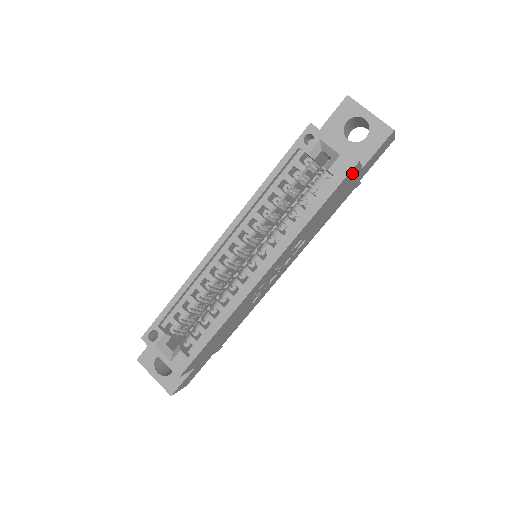
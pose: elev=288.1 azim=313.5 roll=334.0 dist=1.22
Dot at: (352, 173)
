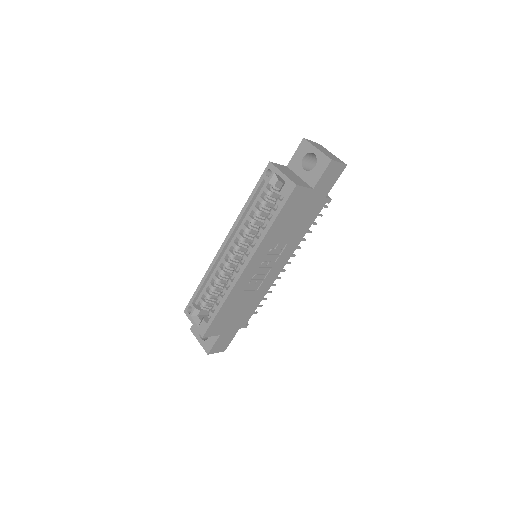
Dot at: (298, 193)
